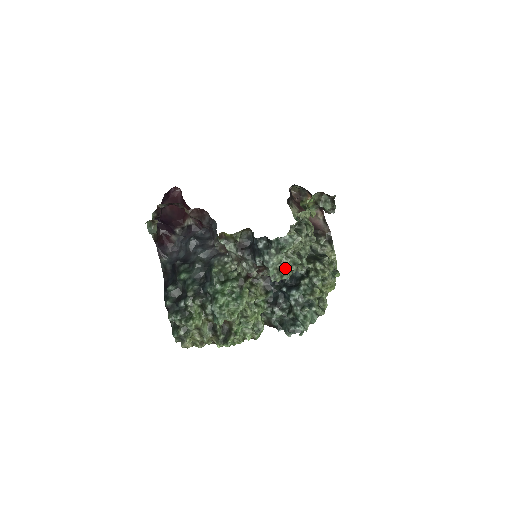
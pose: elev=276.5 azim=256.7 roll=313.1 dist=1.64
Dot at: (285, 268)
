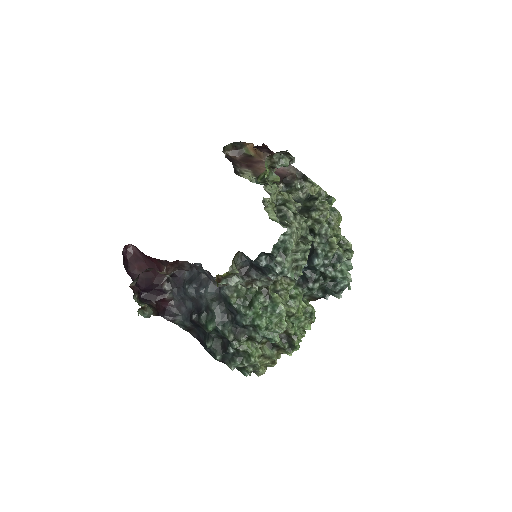
Dot at: (300, 262)
